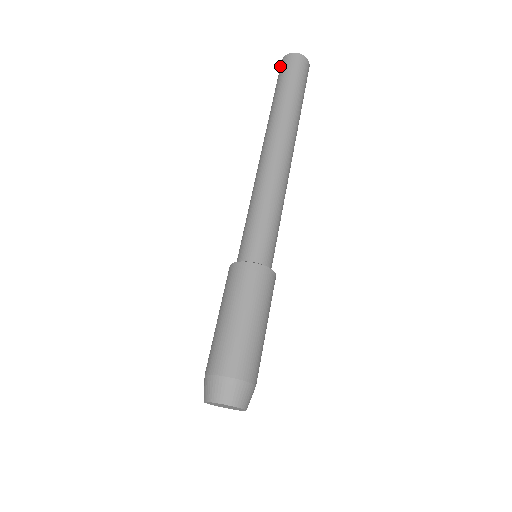
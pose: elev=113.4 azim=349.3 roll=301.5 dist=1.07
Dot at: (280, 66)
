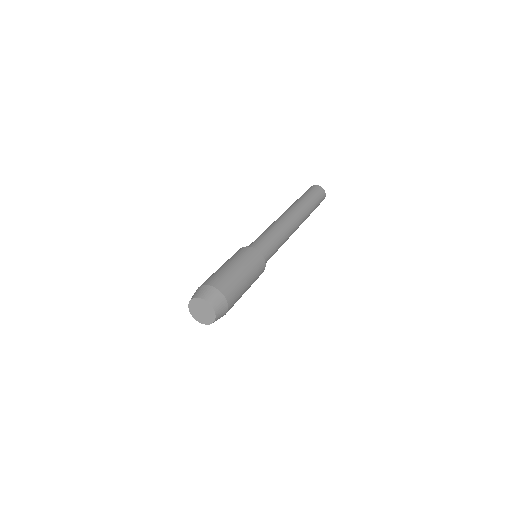
Dot at: occluded
